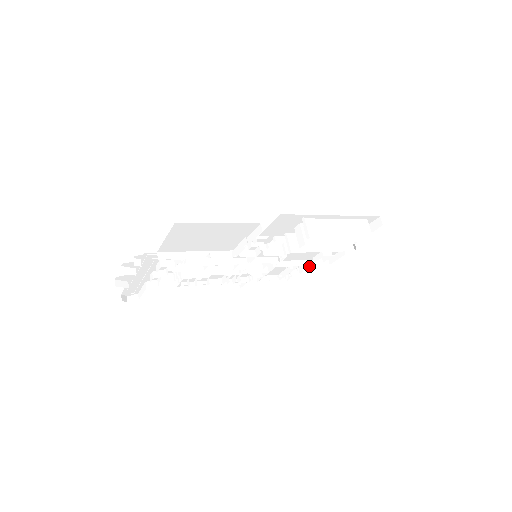
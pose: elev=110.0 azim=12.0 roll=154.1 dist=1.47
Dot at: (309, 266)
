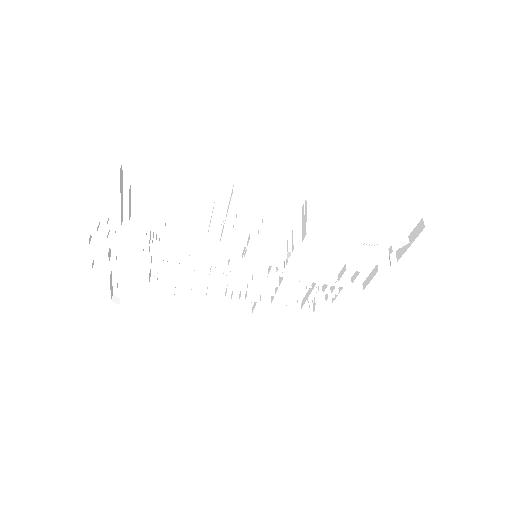
Dot at: (334, 288)
